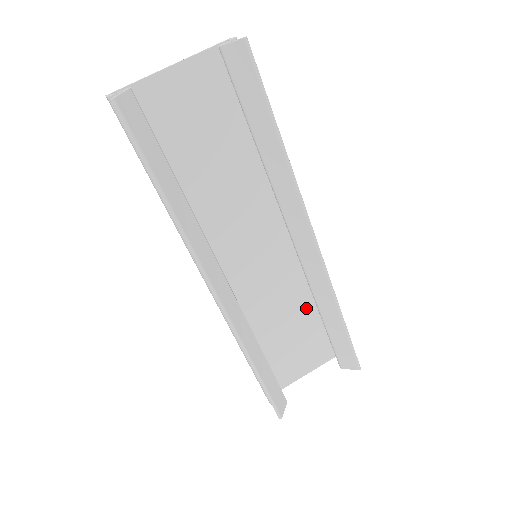
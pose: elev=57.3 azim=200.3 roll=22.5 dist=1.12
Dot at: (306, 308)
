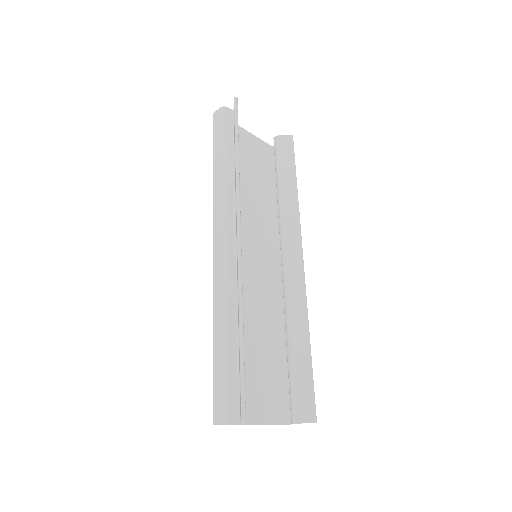
Dot at: (272, 341)
